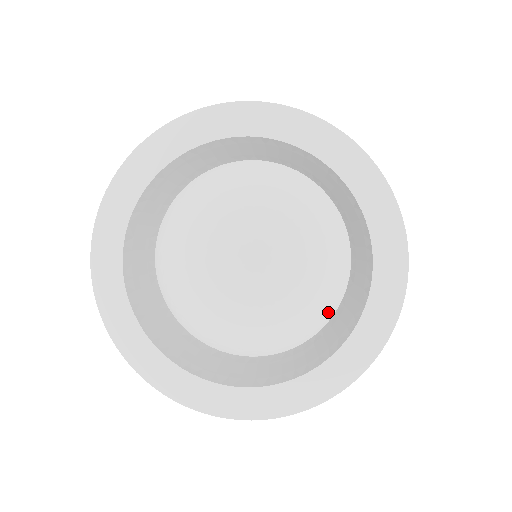
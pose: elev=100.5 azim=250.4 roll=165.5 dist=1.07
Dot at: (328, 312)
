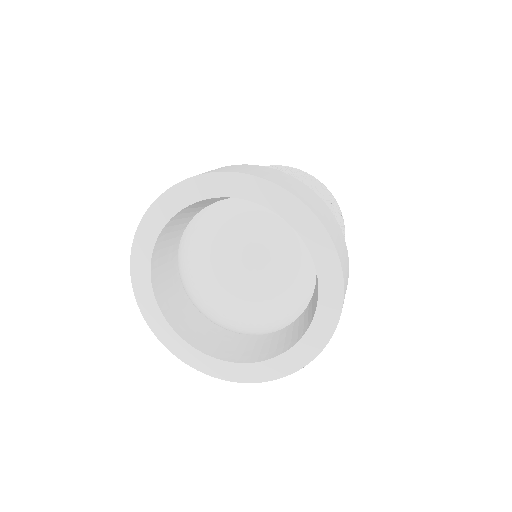
Dot at: (281, 325)
